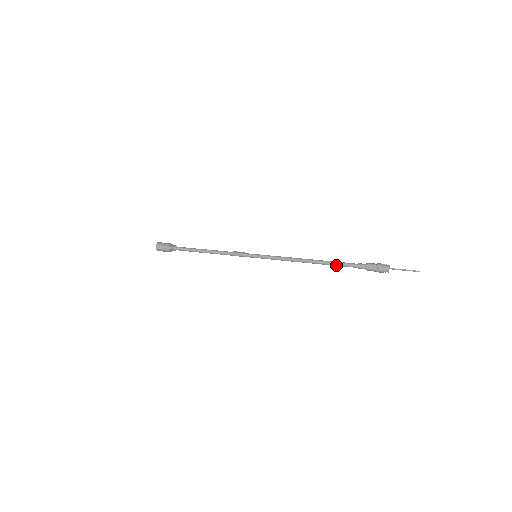
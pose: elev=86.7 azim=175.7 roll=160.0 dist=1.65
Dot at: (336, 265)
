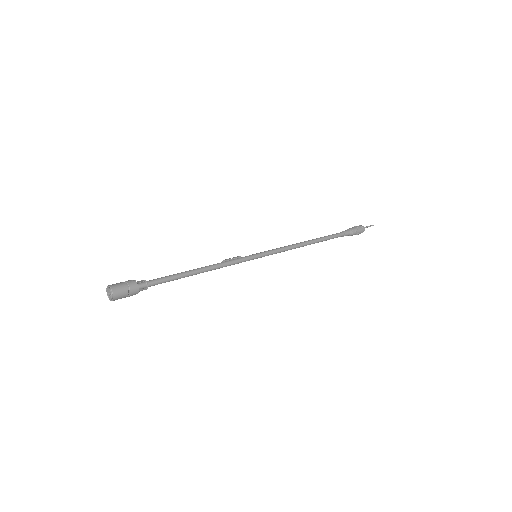
Dot at: occluded
